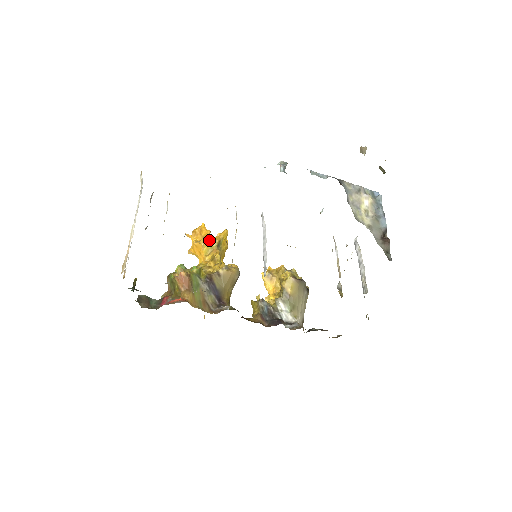
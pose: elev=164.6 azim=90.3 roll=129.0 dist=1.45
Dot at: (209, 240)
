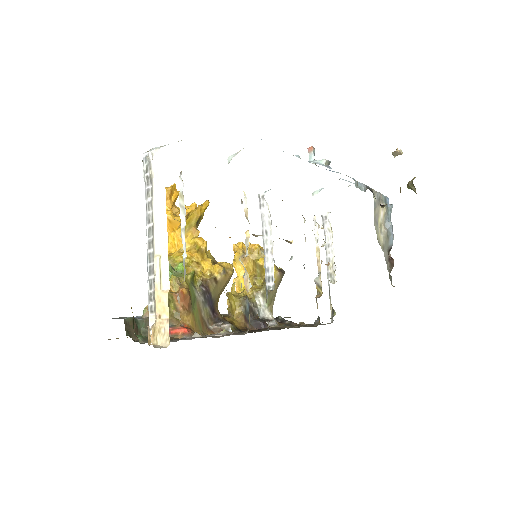
Dot at: (188, 216)
